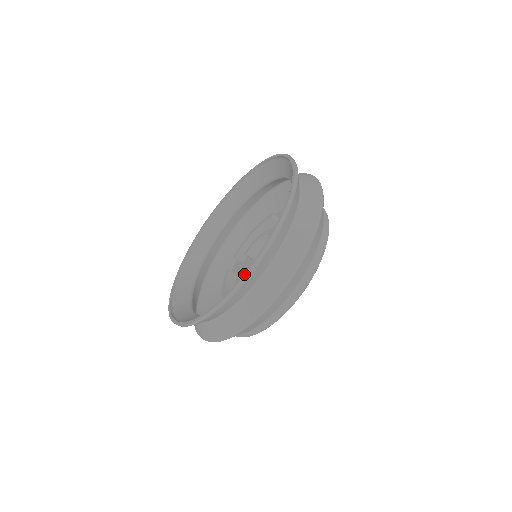
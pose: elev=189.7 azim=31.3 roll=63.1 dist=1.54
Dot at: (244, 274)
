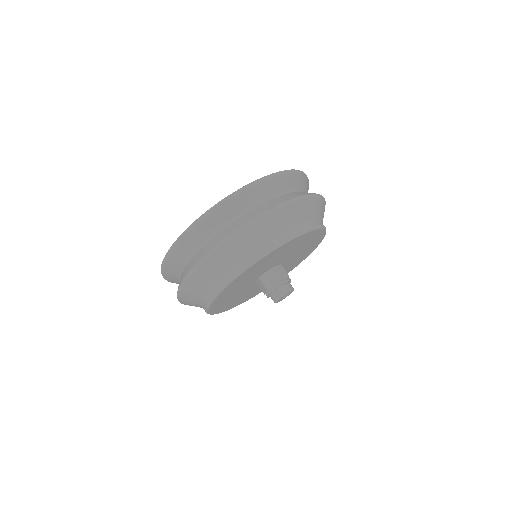
Dot at: (168, 252)
